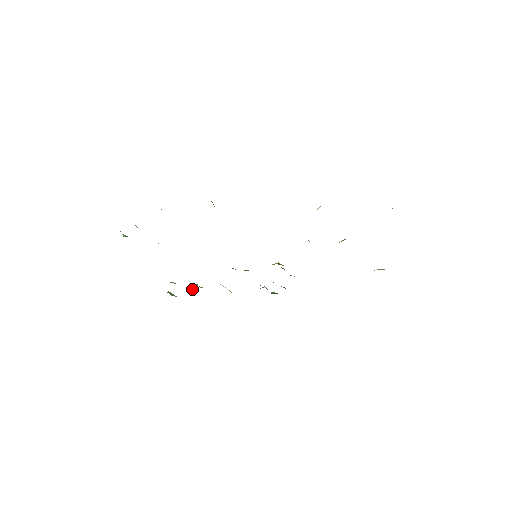
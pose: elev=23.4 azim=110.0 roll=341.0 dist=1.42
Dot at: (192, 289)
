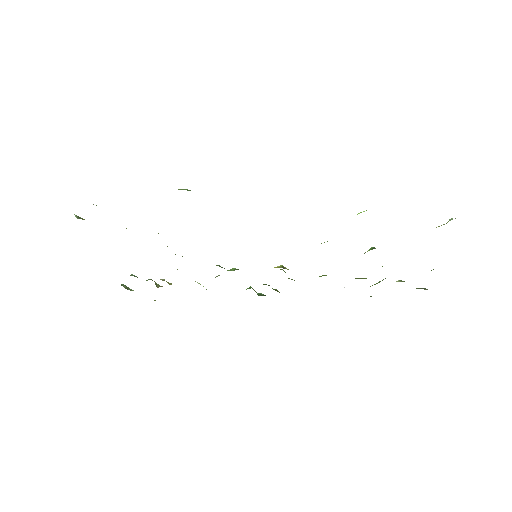
Dot at: (156, 283)
